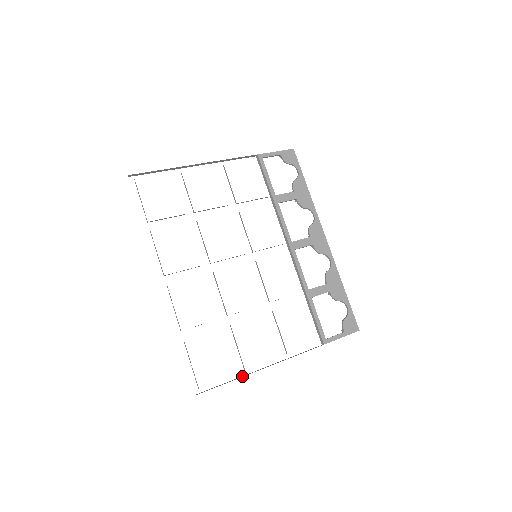
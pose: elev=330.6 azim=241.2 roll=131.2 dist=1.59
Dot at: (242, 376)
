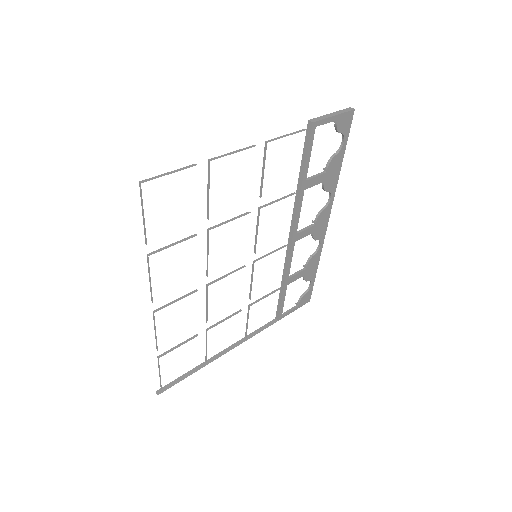
Dot at: (202, 365)
